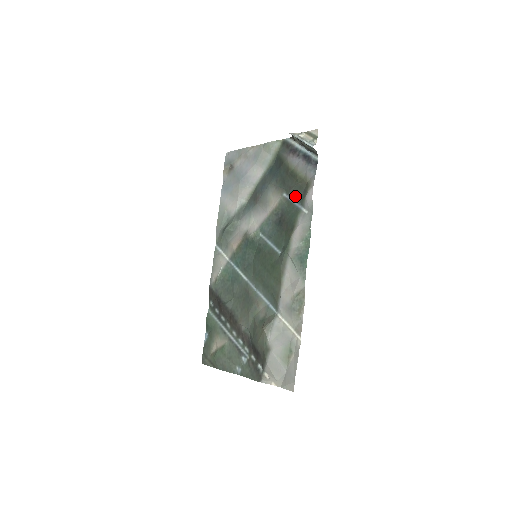
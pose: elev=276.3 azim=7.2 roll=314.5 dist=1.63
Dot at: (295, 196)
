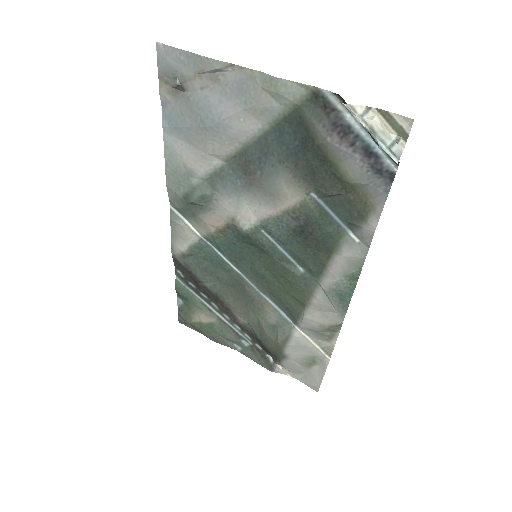
Dot at: (336, 208)
